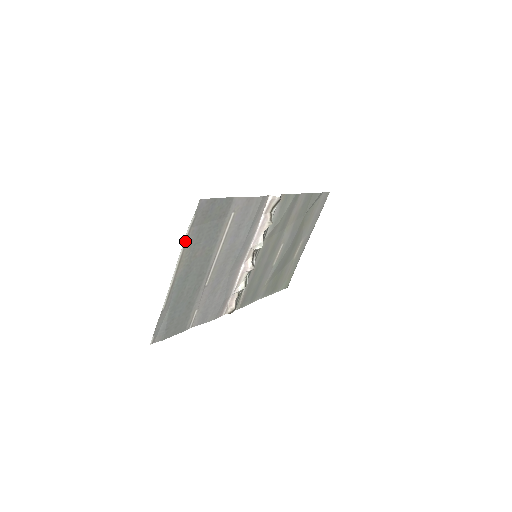
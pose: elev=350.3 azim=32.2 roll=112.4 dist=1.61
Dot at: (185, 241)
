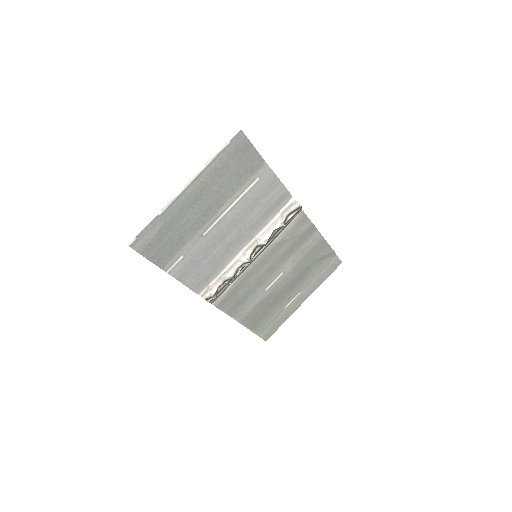
Dot at: (211, 161)
